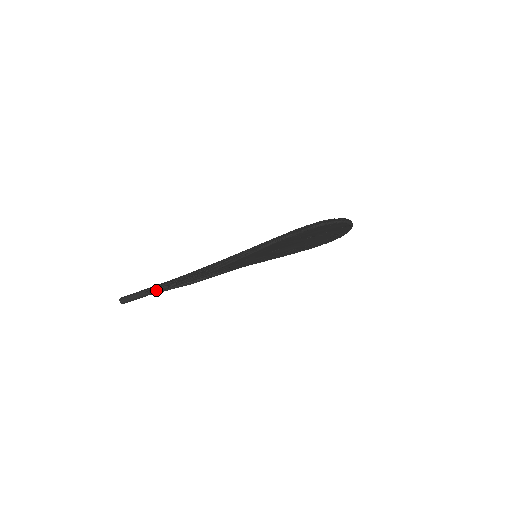
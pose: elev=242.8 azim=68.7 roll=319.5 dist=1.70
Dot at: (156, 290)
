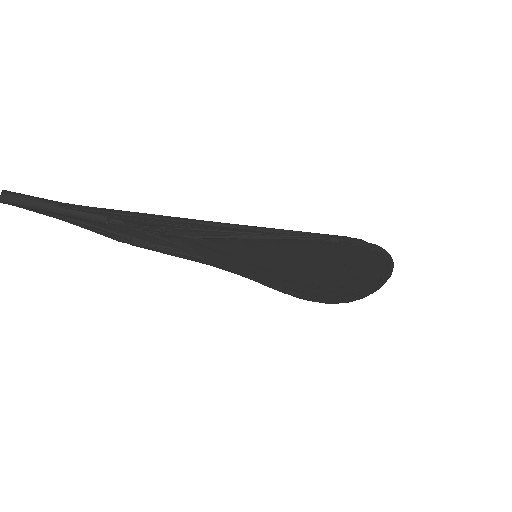
Dot at: (83, 212)
